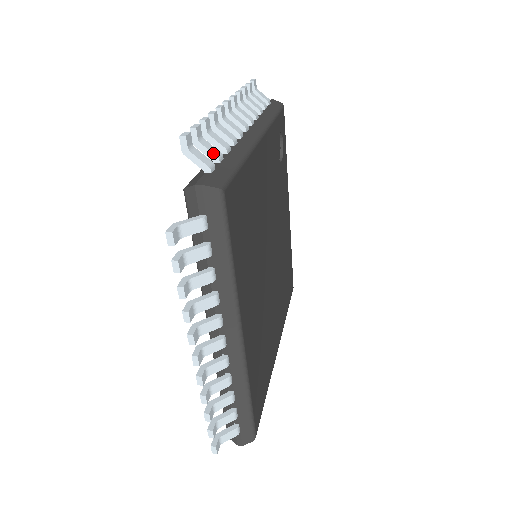
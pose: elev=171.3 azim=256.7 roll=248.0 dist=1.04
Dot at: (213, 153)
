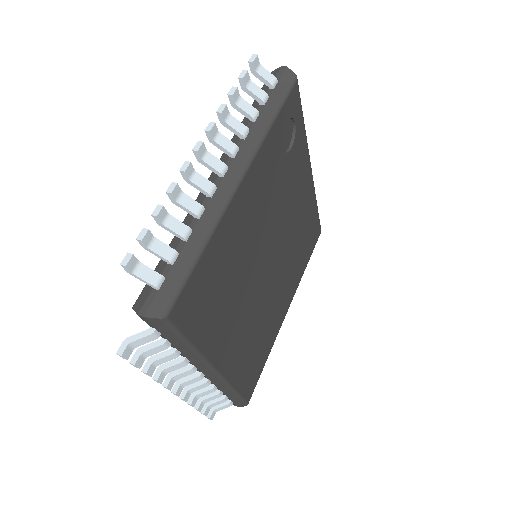
Dot at: (164, 258)
